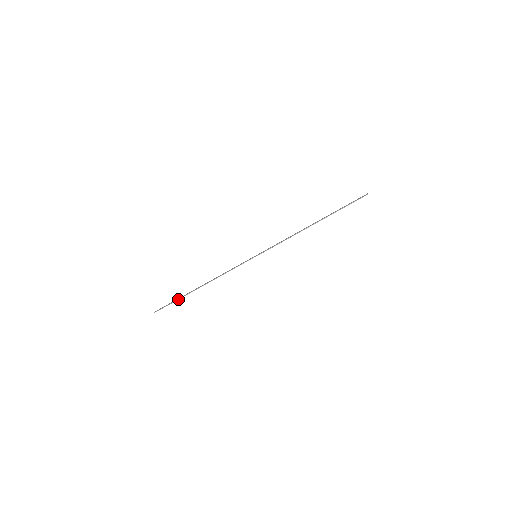
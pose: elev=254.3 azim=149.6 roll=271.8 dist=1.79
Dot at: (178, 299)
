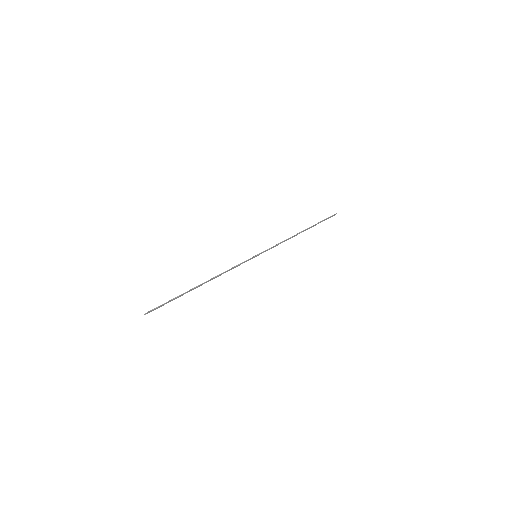
Dot at: (176, 297)
